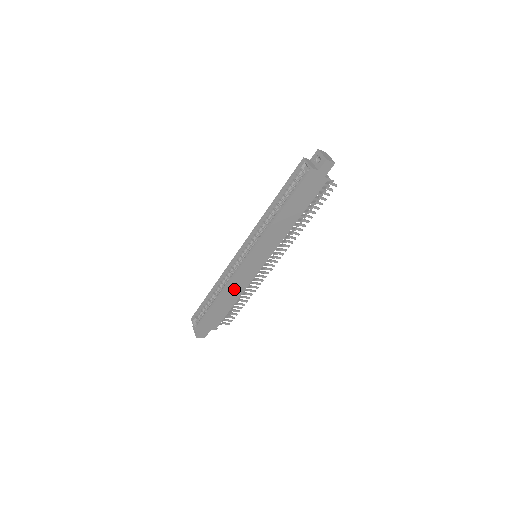
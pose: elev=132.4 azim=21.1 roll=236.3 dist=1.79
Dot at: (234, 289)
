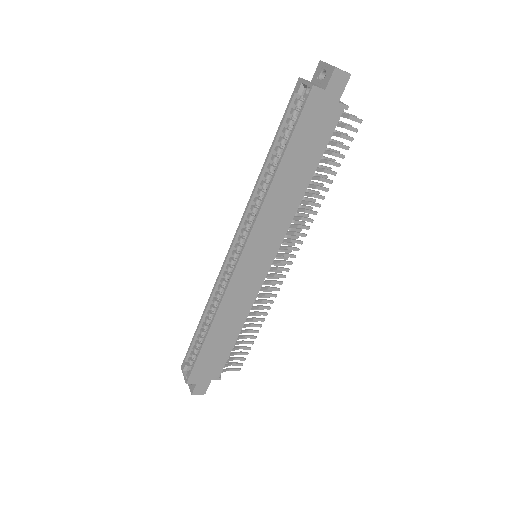
Dot at: (231, 312)
